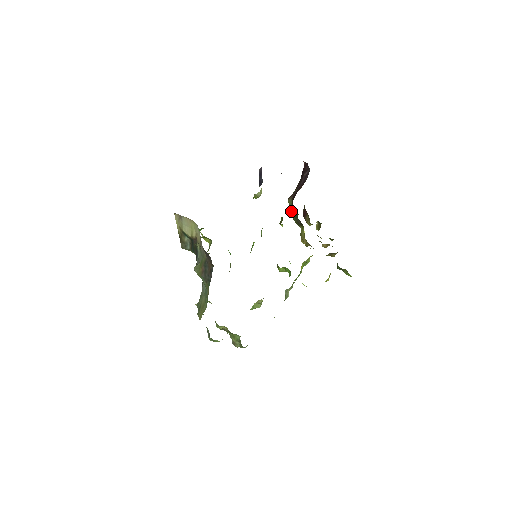
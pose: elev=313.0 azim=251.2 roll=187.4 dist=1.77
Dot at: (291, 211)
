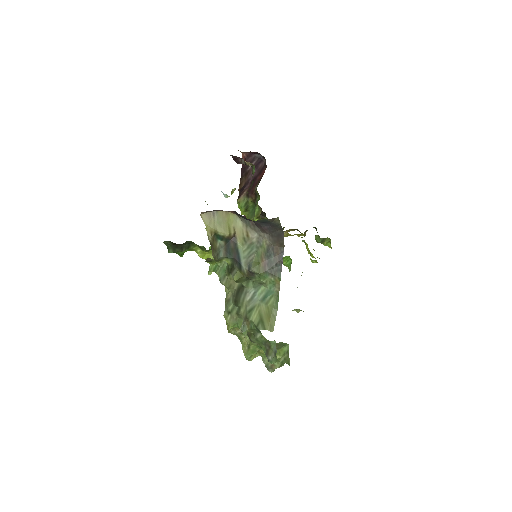
Dot at: (247, 209)
